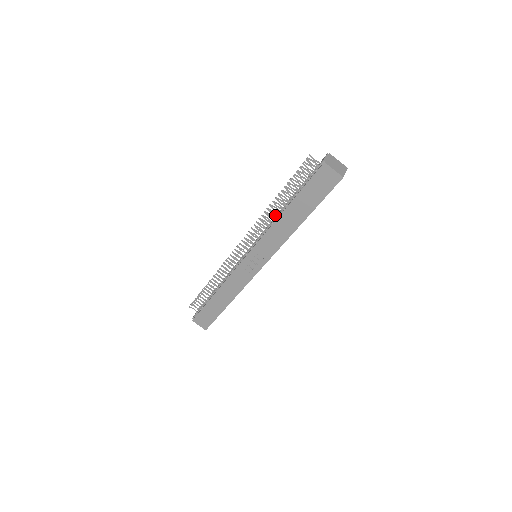
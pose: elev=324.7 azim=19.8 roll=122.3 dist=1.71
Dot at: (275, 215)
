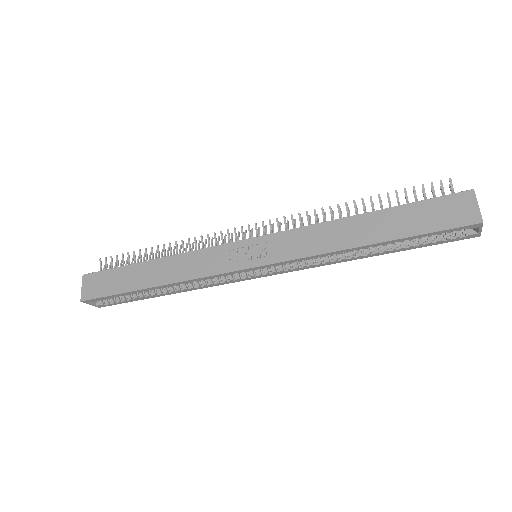
Dot at: occluded
